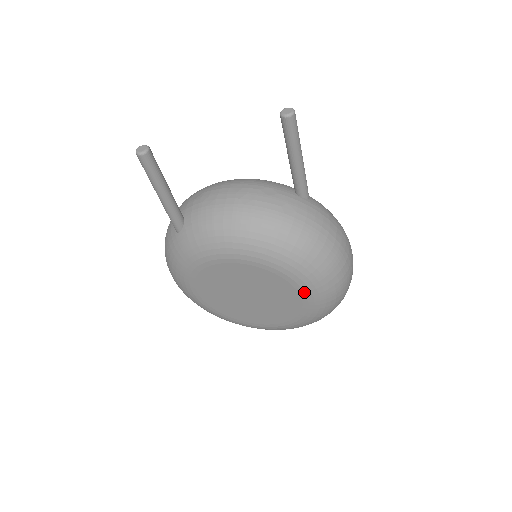
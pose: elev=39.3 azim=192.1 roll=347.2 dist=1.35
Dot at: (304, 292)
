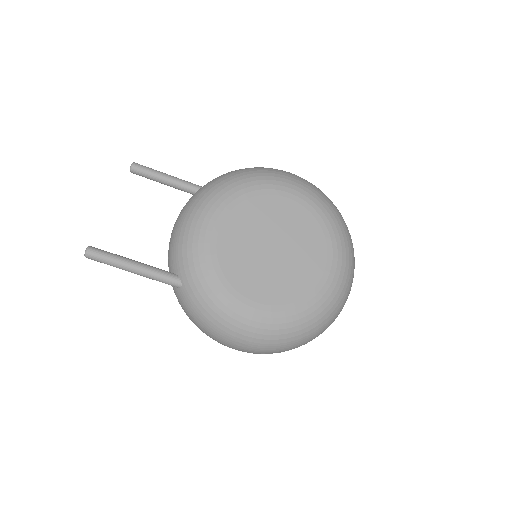
Dot at: (276, 190)
